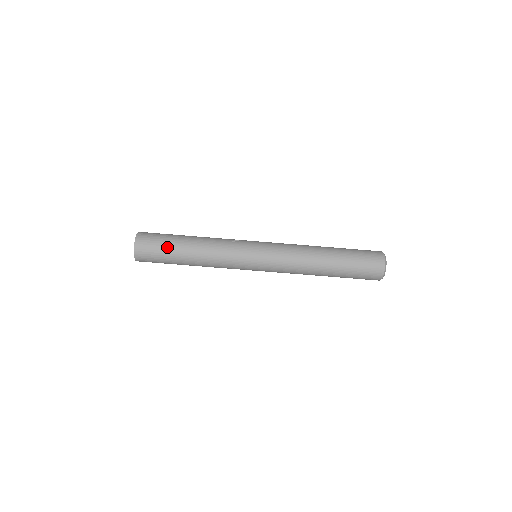
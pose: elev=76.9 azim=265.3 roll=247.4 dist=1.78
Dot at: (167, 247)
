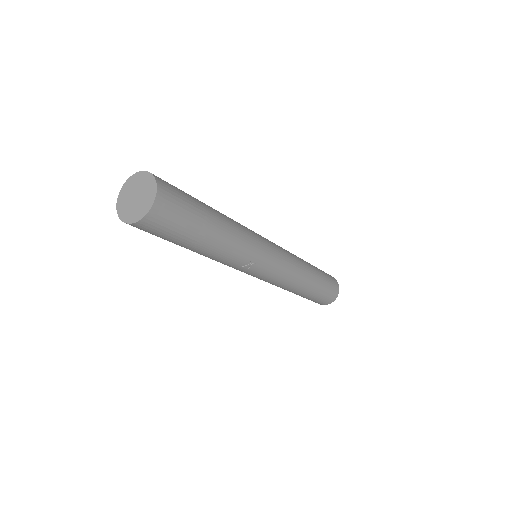
Dot at: (169, 241)
